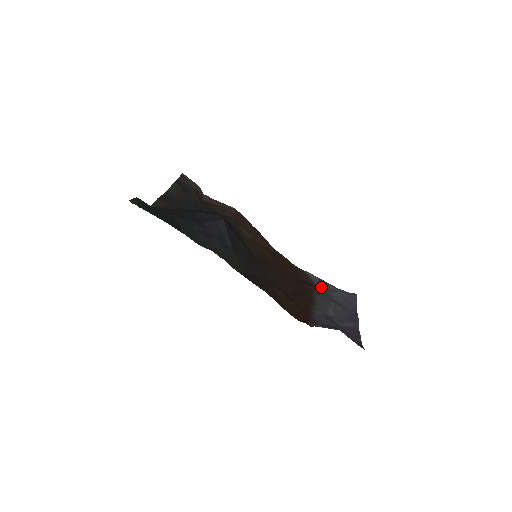
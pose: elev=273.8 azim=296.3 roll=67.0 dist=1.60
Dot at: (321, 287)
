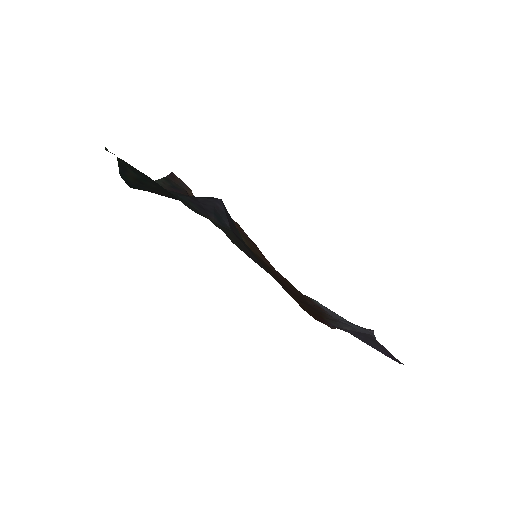
Dot at: (331, 314)
